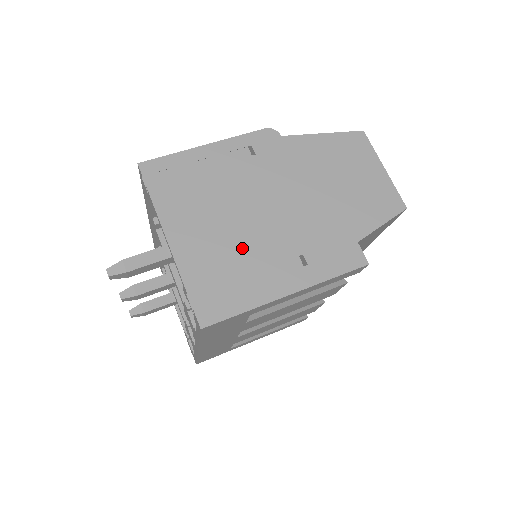
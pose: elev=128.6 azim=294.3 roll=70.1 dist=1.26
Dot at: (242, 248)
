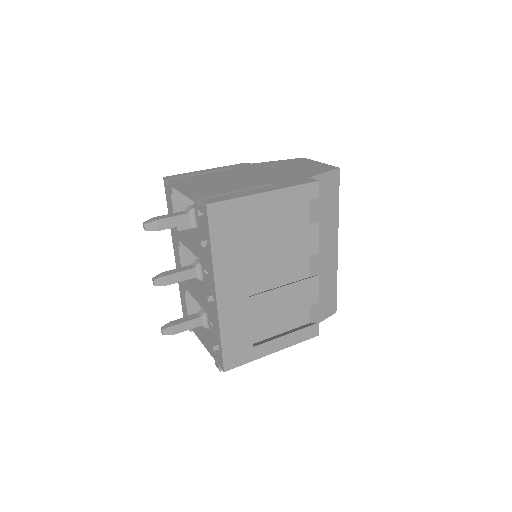
Dot at: (231, 186)
